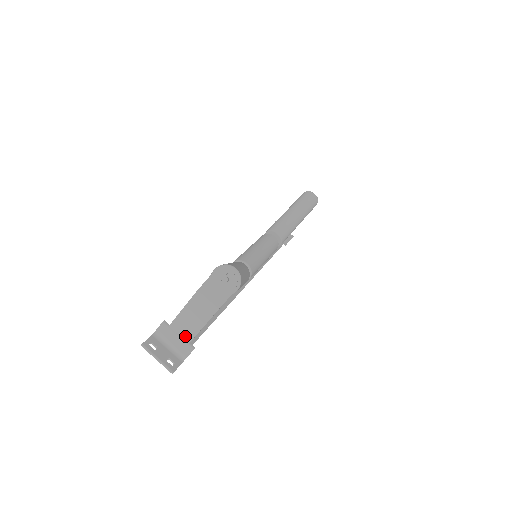
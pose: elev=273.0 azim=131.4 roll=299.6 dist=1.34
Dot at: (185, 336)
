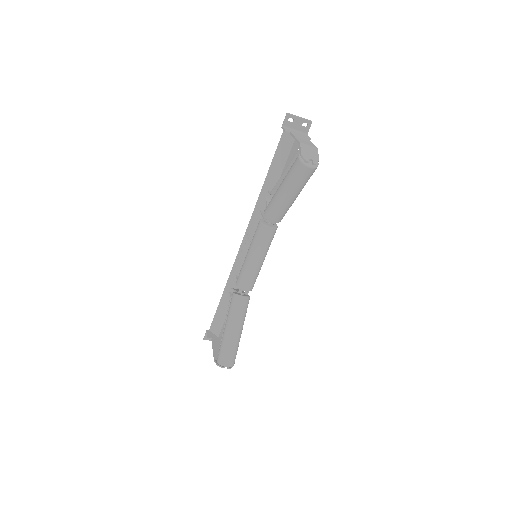
Dot at: occluded
